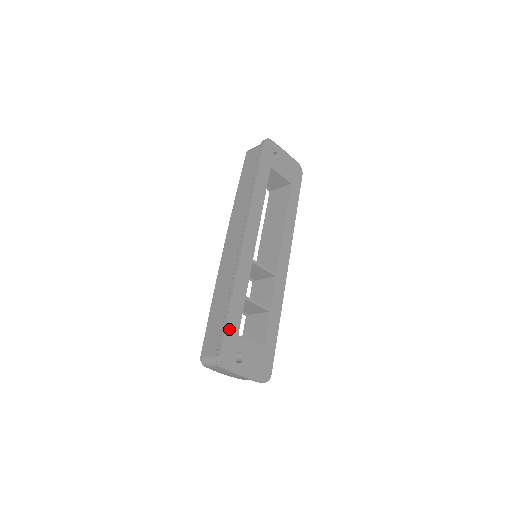
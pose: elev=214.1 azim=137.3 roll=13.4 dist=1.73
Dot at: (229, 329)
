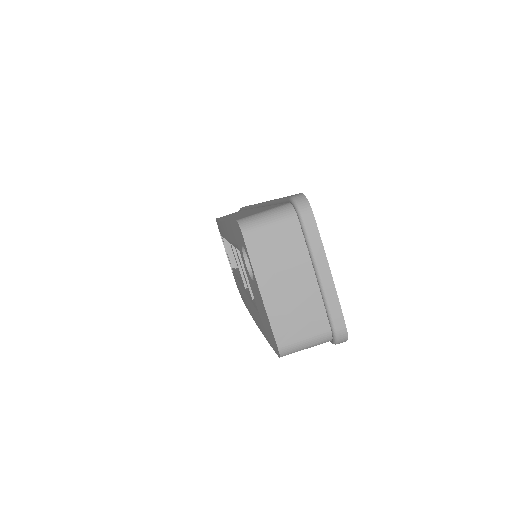
Dot at: occluded
